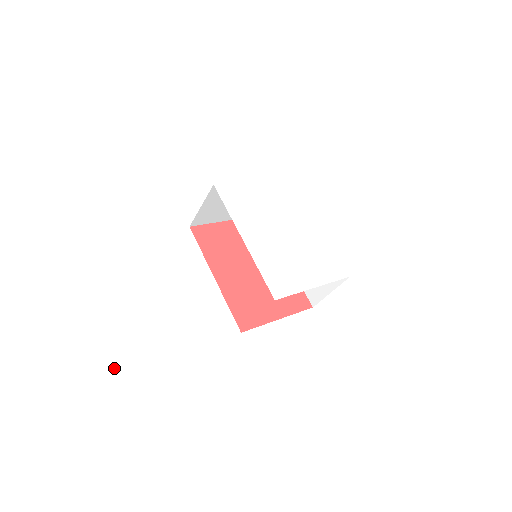
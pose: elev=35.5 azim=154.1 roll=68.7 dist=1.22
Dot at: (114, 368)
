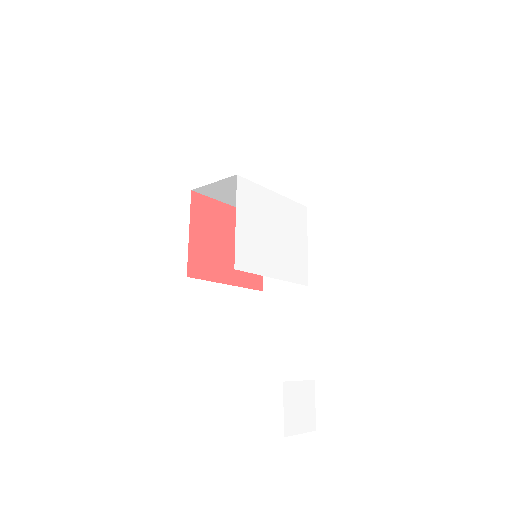
Dot at: (315, 415)
